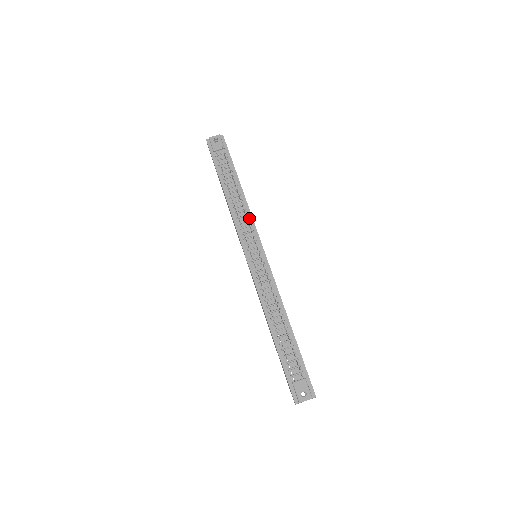
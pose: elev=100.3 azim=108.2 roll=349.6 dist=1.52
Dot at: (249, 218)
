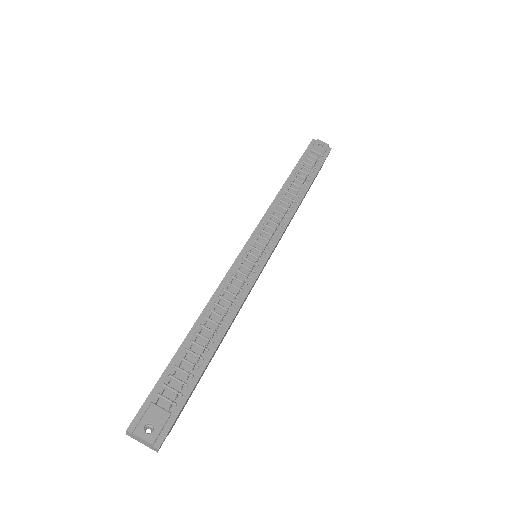
Dot at: (285, 220)
